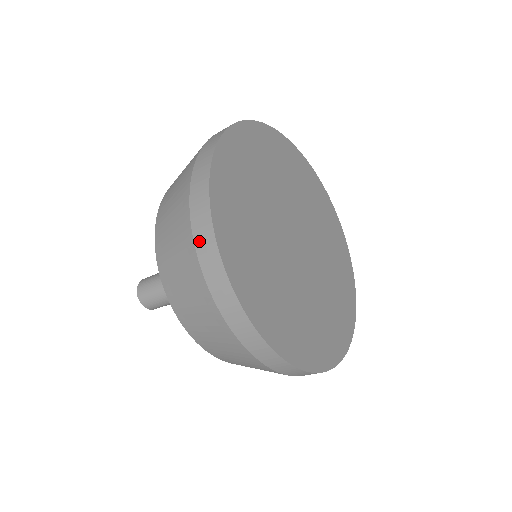
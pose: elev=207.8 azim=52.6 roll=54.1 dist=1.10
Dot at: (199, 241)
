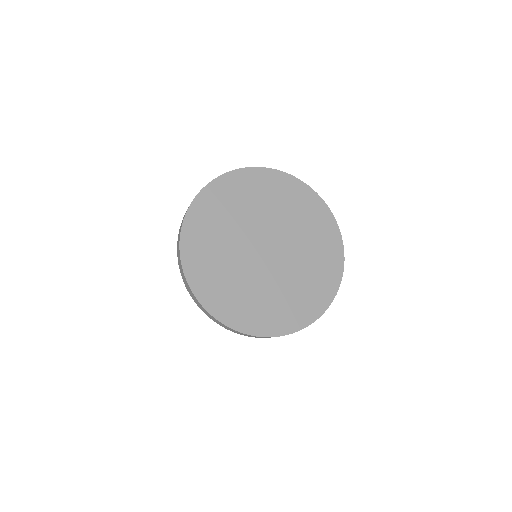
Dot at: occluded
